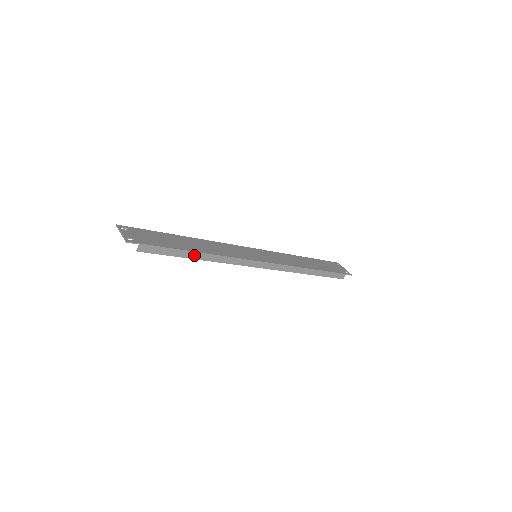
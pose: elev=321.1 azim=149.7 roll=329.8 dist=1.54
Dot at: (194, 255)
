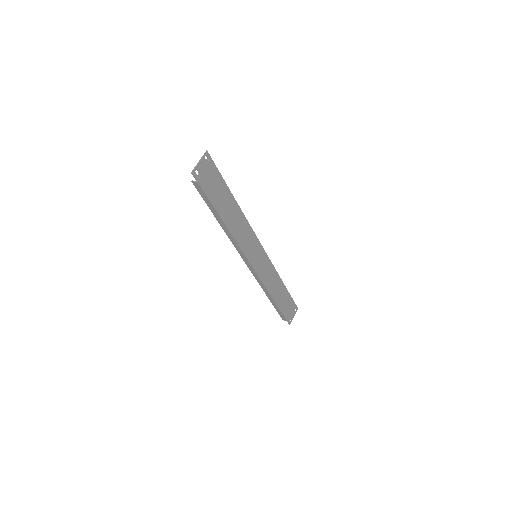
Dot at: (220, 219)
